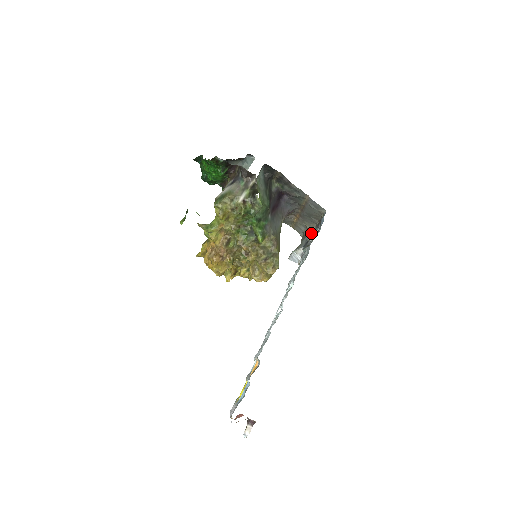
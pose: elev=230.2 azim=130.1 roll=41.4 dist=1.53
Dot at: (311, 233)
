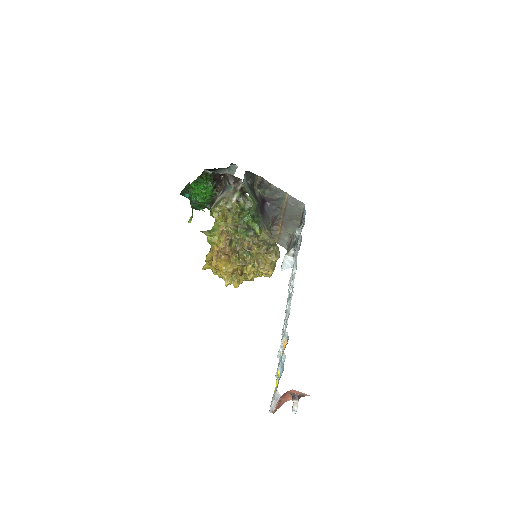
Dot at: (297, 228)
